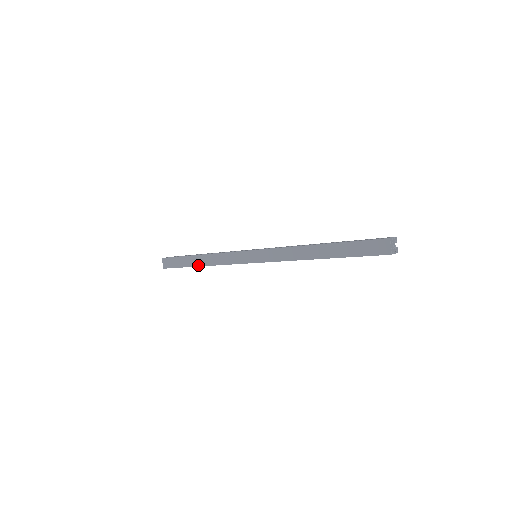
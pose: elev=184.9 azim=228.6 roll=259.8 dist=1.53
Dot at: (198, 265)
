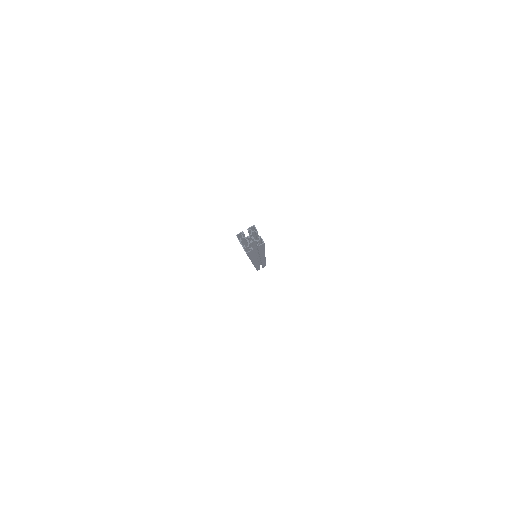
Dot at: occluded
